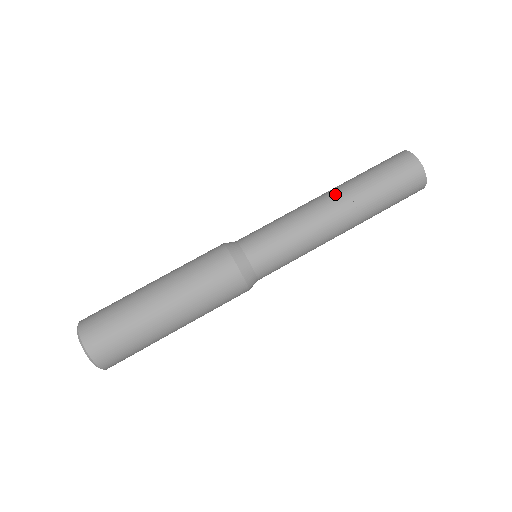
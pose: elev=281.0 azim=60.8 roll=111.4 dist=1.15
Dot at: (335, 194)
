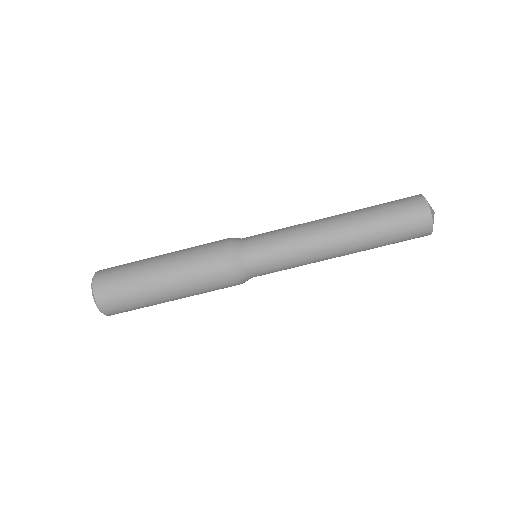
Dot at: (340, 219)
